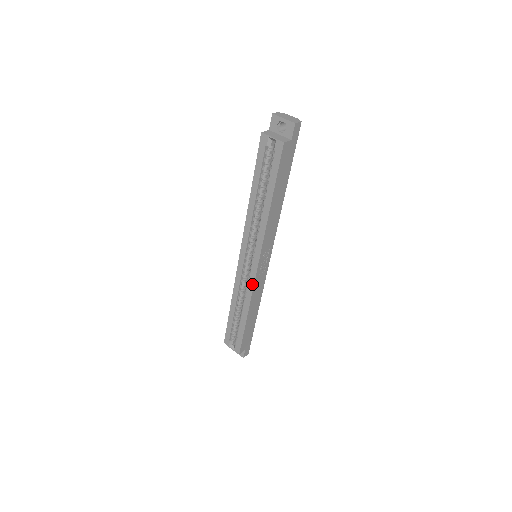
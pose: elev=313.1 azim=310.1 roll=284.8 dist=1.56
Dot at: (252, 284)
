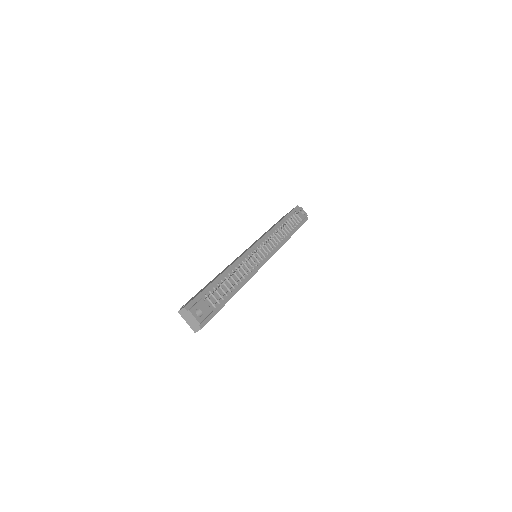
Dot at: occluded
